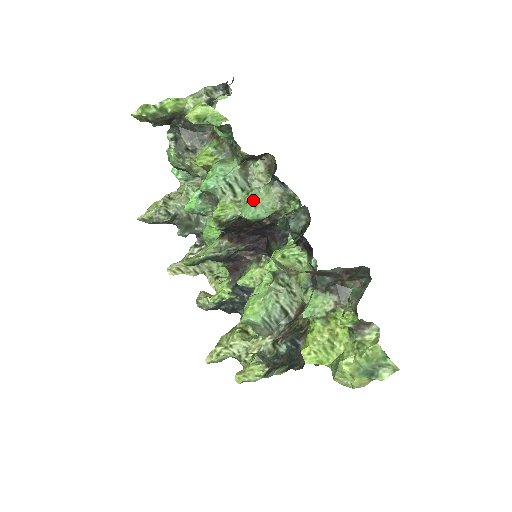
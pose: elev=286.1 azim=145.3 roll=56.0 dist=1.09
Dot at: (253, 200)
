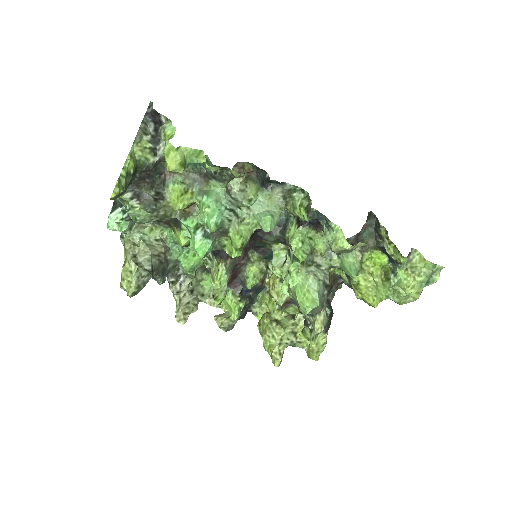
Dot at: (260, 212)
